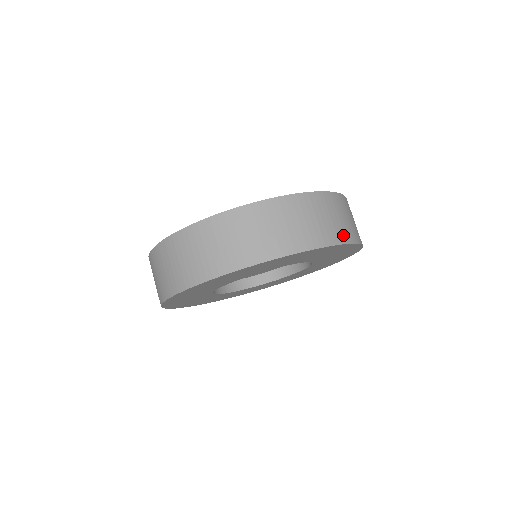
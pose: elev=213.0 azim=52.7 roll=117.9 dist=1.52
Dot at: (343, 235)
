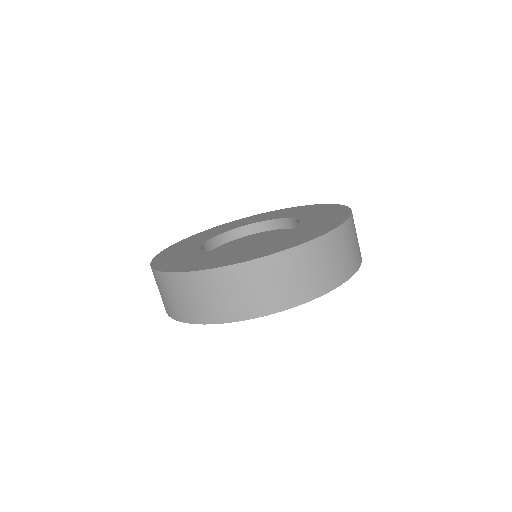
Dot at: (296, 297)
